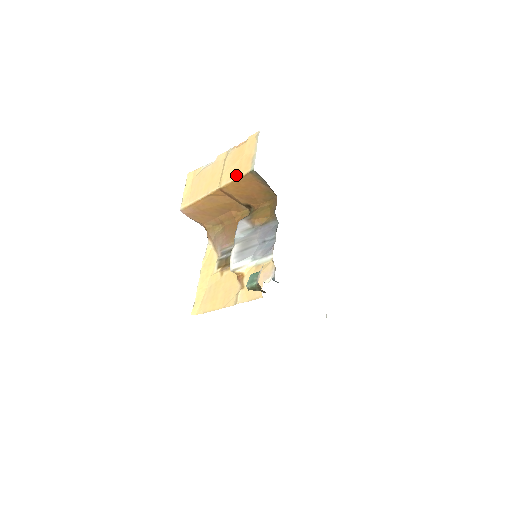
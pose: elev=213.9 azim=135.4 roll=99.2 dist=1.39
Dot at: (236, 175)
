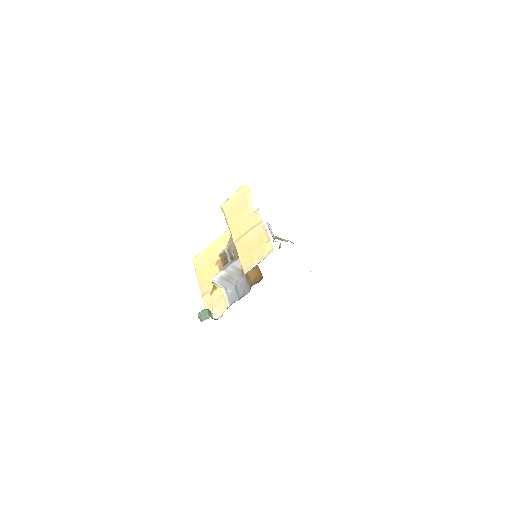
Dot at: (241, 256)
